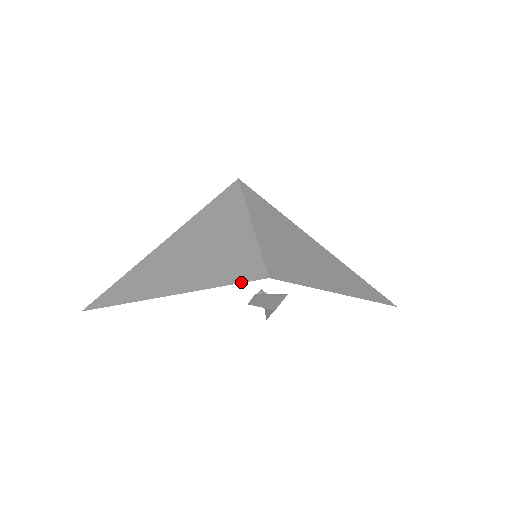
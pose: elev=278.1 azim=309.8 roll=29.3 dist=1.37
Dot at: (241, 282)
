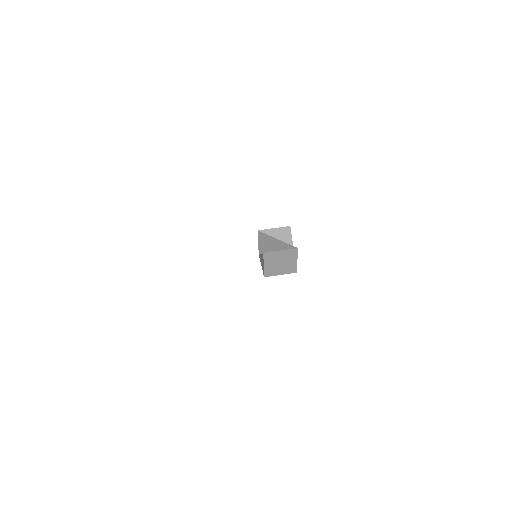
Dot at: occluded
